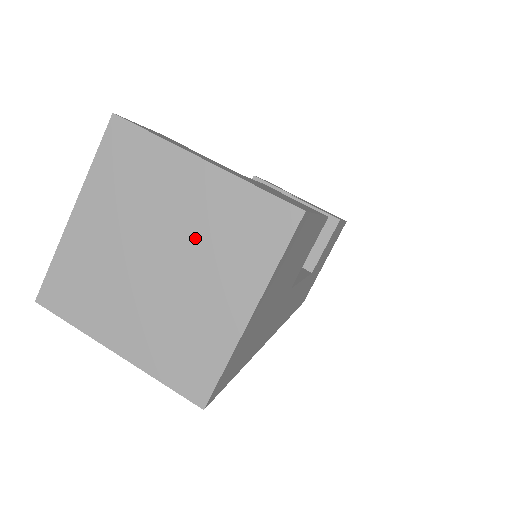
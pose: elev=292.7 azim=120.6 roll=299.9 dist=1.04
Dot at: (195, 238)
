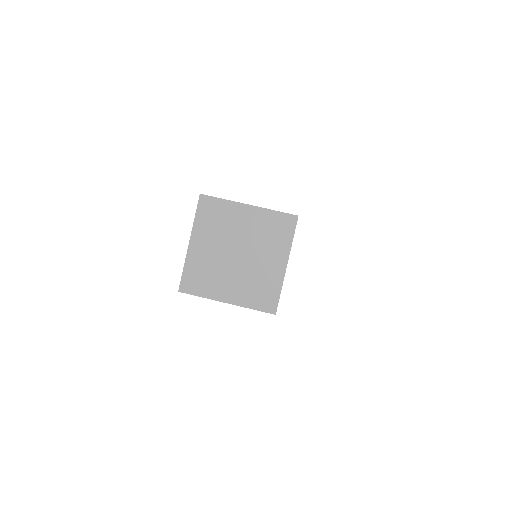
Dot at: (253, 239)
